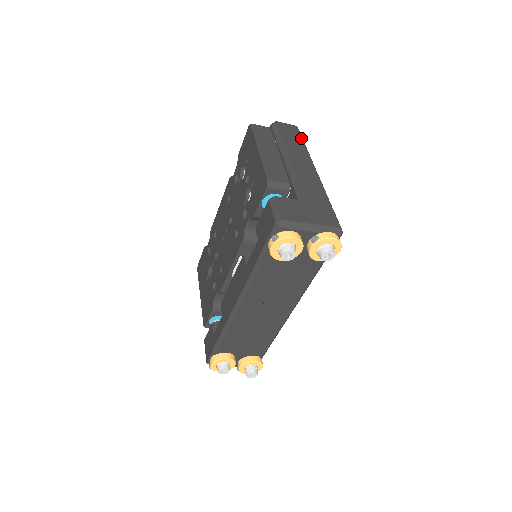
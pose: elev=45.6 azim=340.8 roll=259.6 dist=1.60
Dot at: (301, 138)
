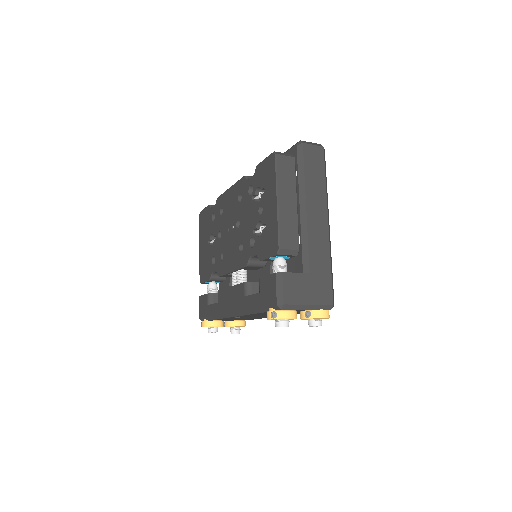
Dot at: (324, 169)
